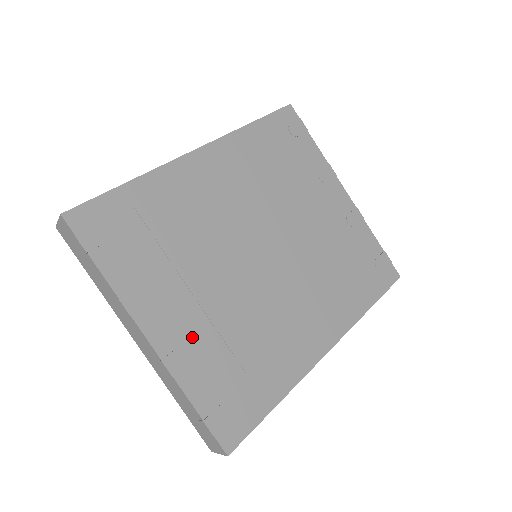
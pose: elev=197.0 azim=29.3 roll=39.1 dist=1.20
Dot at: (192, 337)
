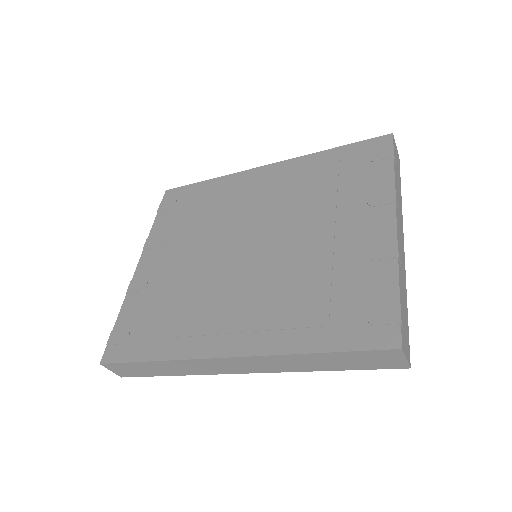
Dot at: (154, 278)
